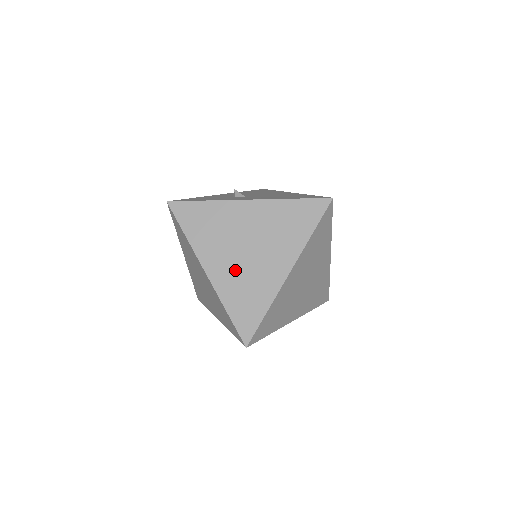
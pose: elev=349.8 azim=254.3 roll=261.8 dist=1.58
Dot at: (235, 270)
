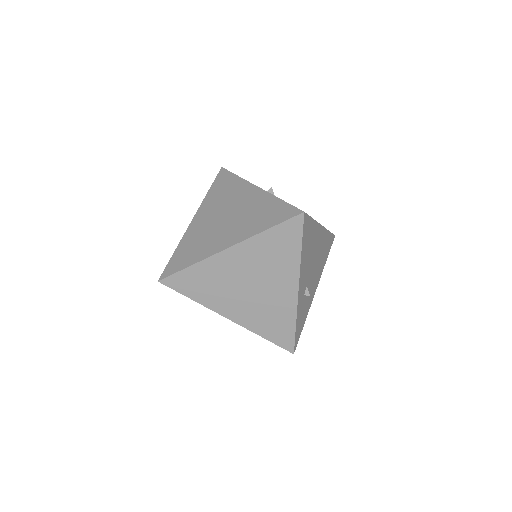
Dot at: (205, 227)
